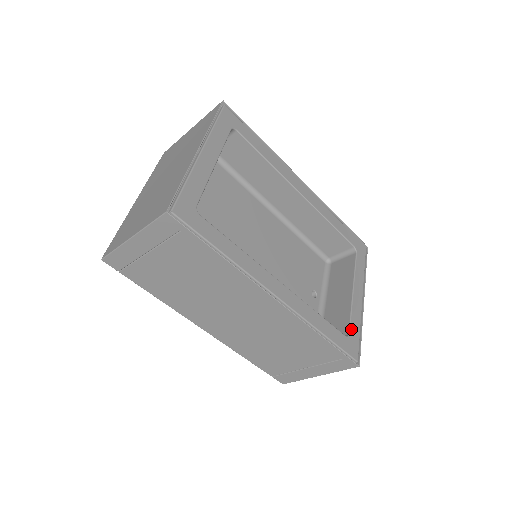
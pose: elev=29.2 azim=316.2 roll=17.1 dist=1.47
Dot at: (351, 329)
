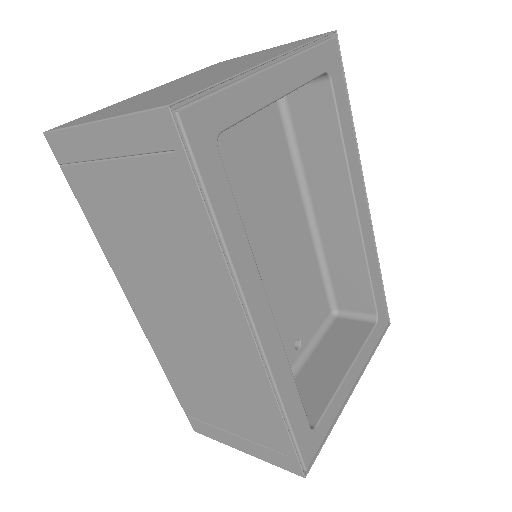
Dot at: (322, 421)
